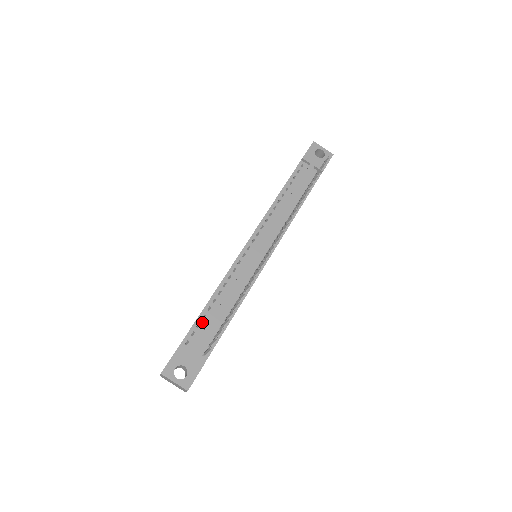
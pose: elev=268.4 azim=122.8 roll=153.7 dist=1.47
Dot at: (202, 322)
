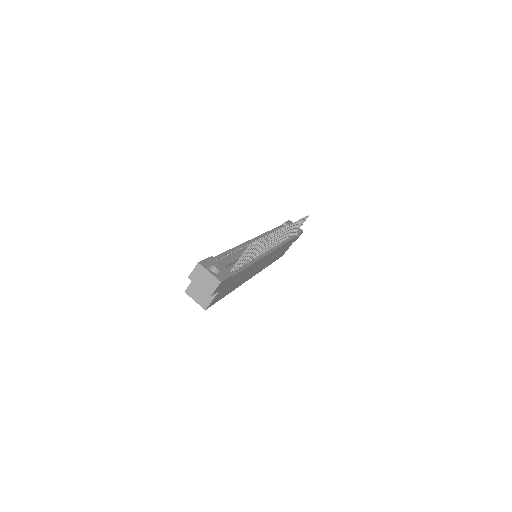
Dot at: (227, 256)
